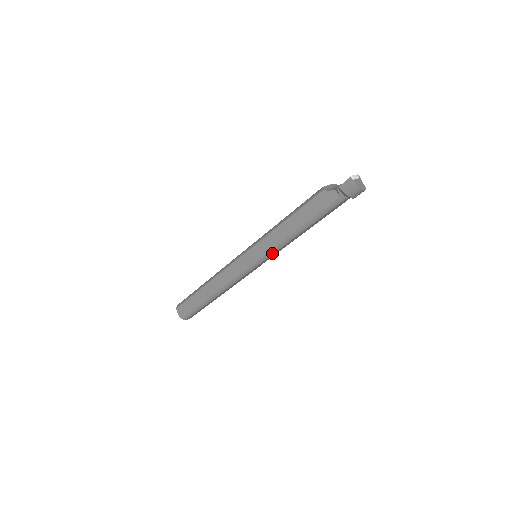
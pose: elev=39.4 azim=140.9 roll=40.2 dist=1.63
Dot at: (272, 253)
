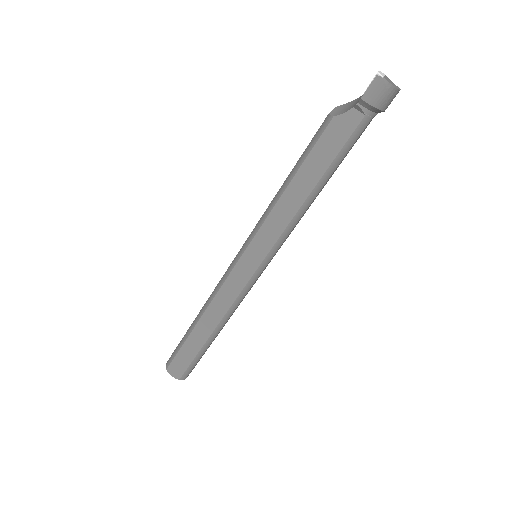
Dot at: (281, 242)
